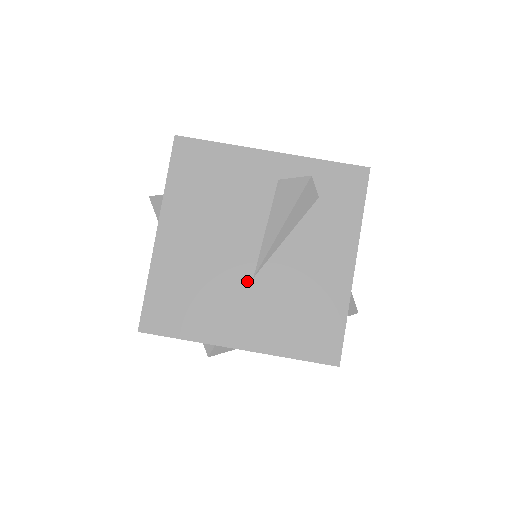
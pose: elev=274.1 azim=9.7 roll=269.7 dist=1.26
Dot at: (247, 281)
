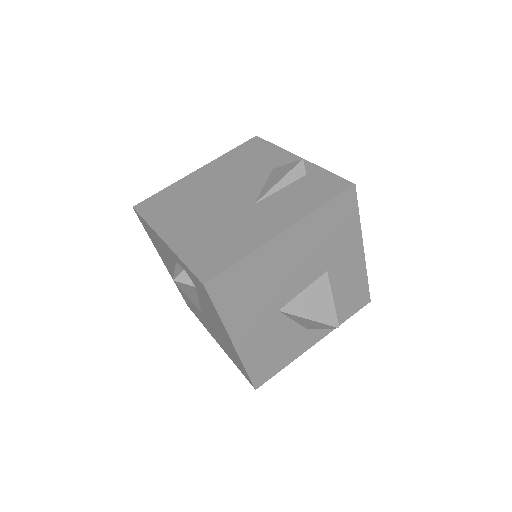
Dot at: (201, 313)
